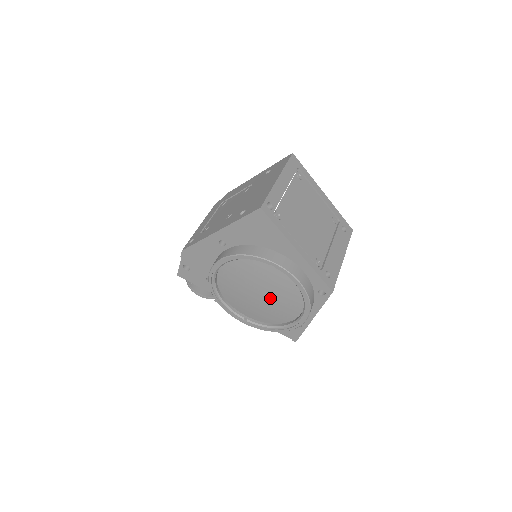
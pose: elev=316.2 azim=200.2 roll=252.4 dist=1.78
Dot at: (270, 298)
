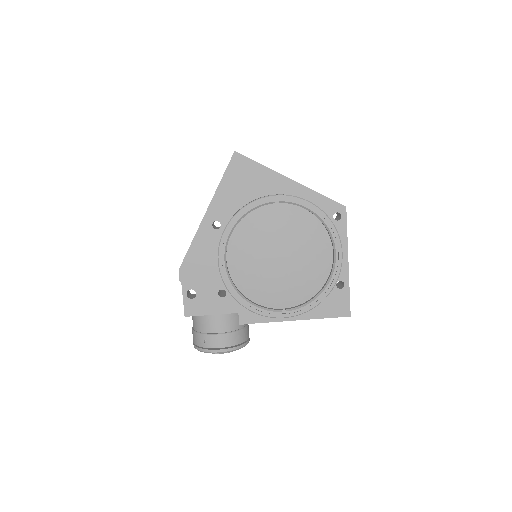
Dot at: (293, 253)
